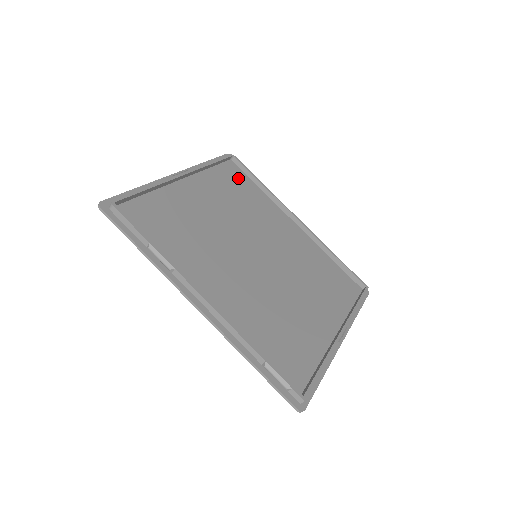
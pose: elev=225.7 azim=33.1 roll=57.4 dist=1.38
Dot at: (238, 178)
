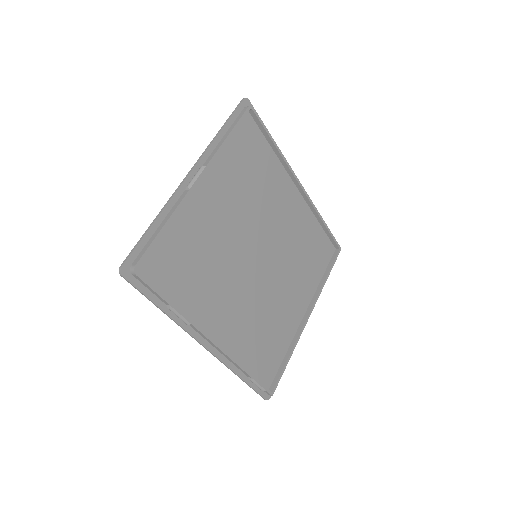
Dot at: (252, 142)
